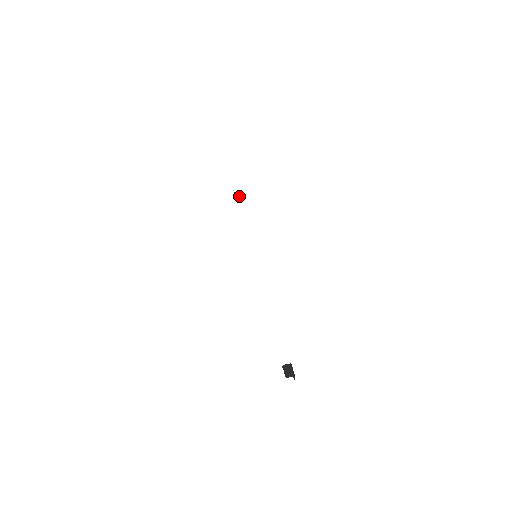
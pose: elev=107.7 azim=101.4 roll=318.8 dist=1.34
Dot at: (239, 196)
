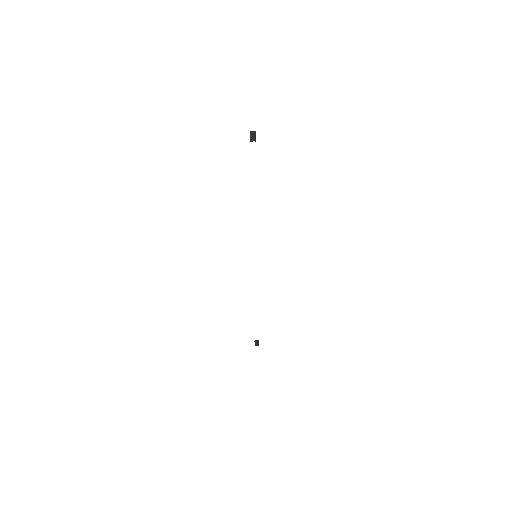
Dot at: (258, 341)
